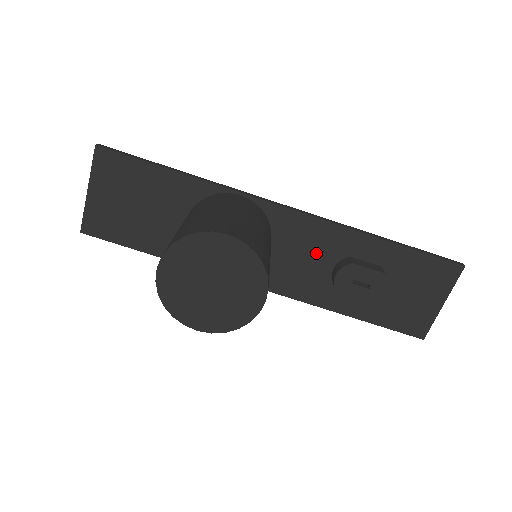
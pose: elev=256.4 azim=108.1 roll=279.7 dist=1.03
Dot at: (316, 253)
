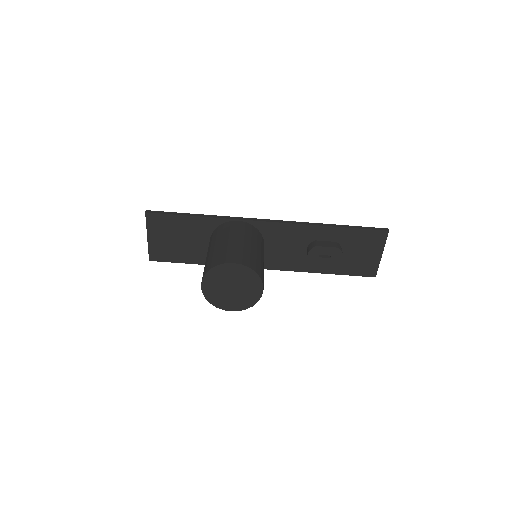
Dot at: (293, 243)
